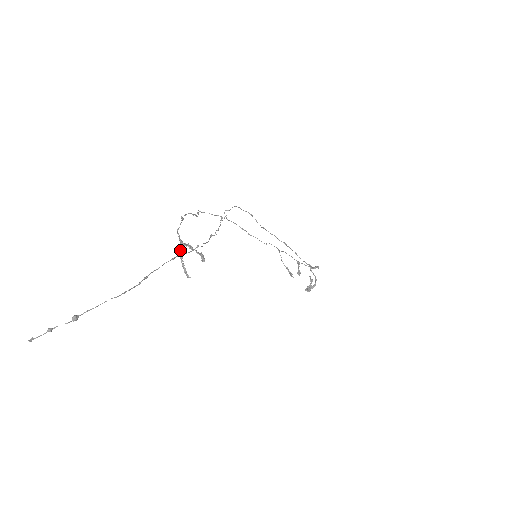
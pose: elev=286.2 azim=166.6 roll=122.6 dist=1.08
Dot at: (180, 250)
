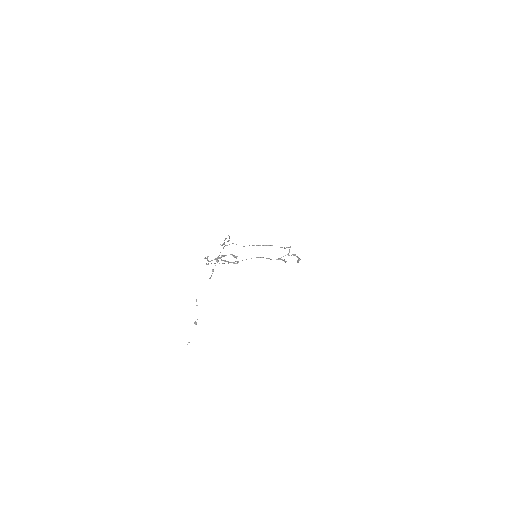
Dot at: (221, 259)
